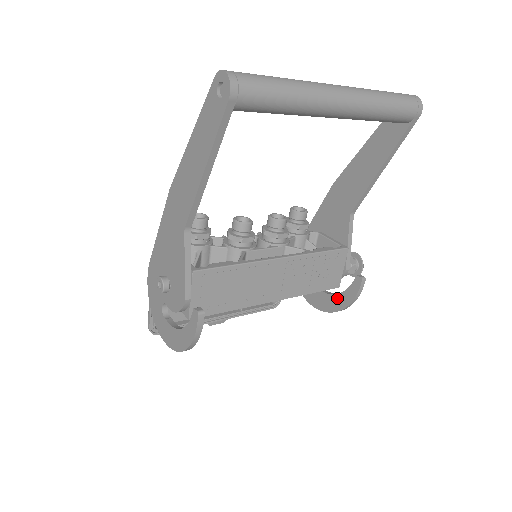
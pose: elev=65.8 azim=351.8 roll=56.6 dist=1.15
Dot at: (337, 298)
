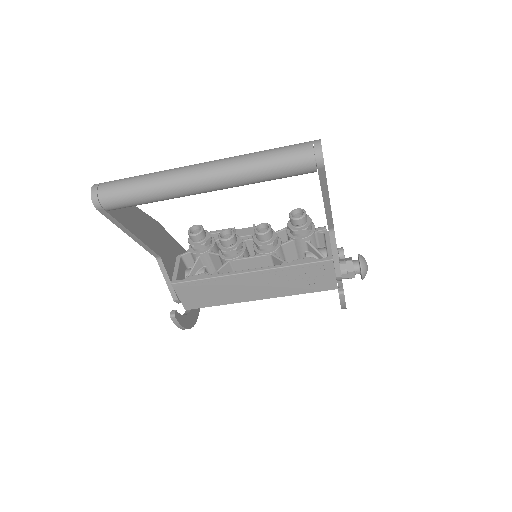
Dot at: occluded
